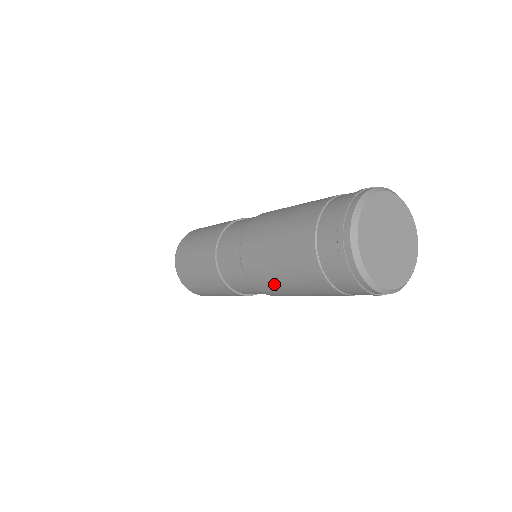
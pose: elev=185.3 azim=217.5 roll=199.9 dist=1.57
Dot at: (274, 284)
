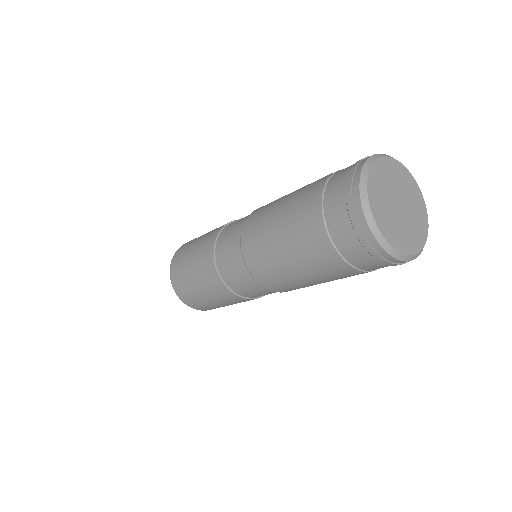
Dot at: (265, 240)
